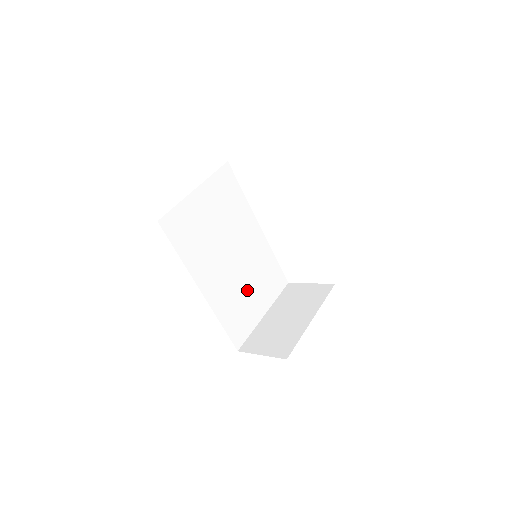
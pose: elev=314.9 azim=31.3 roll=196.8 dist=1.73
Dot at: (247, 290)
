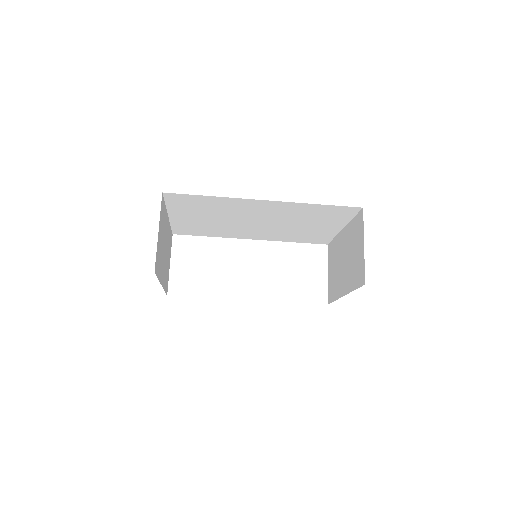
Dot at: occluded
